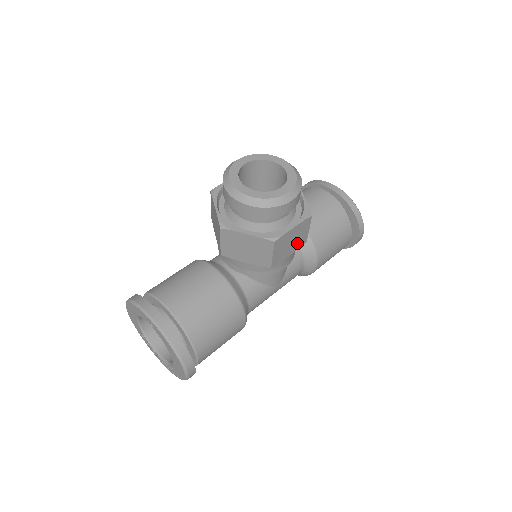
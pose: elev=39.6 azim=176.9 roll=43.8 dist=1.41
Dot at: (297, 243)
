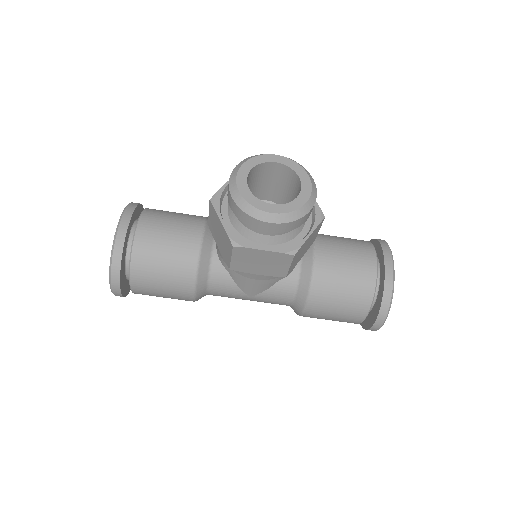
Dot at: (271, 269)
